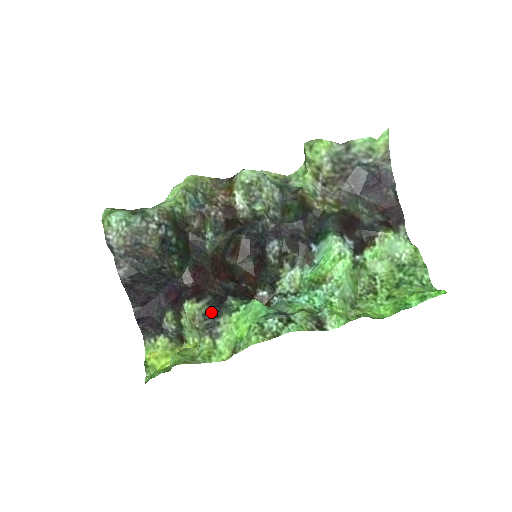
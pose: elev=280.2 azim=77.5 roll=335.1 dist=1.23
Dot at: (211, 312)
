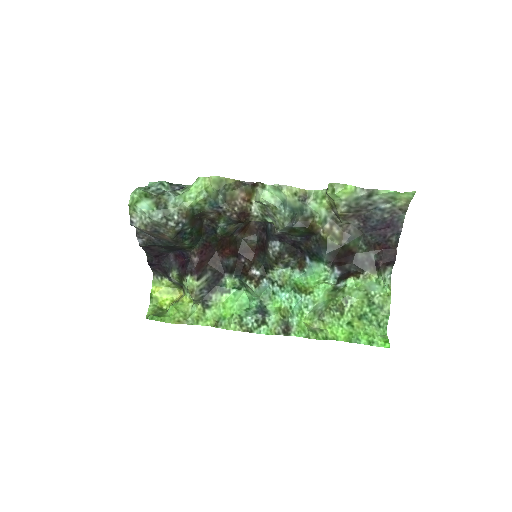
Dot at: (207, 287)
